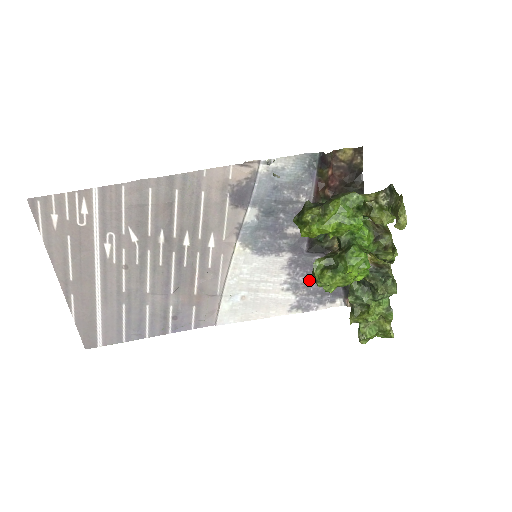
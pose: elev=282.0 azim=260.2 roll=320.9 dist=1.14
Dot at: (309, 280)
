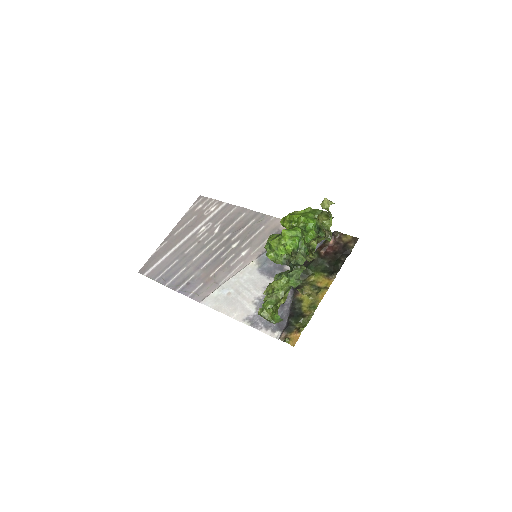
Dot at: occluded
